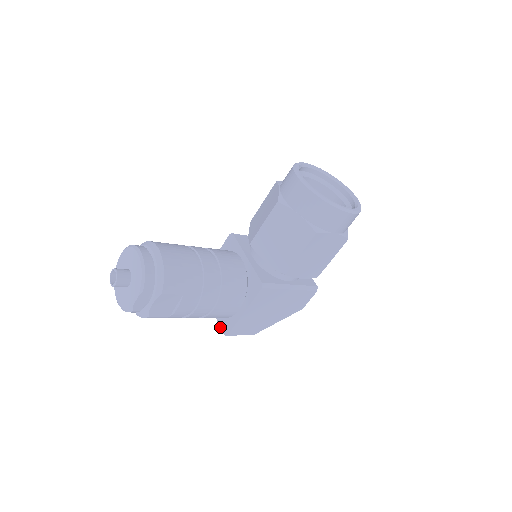
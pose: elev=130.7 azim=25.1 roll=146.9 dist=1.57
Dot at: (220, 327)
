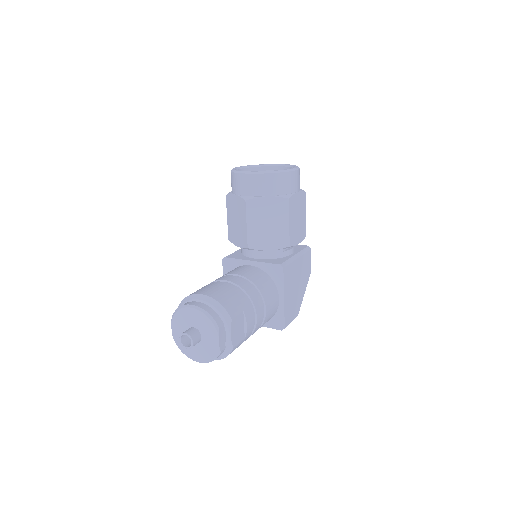
Dot at: occluded
